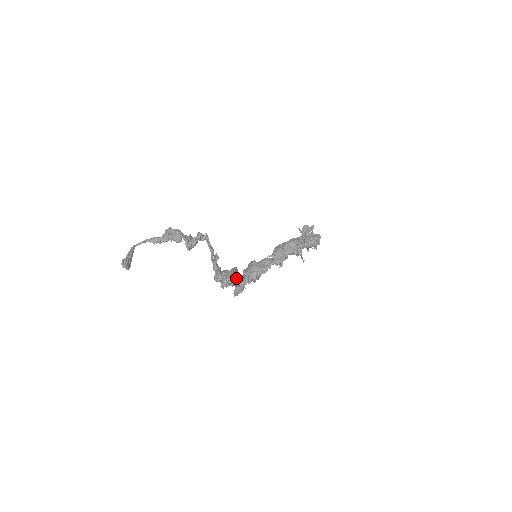
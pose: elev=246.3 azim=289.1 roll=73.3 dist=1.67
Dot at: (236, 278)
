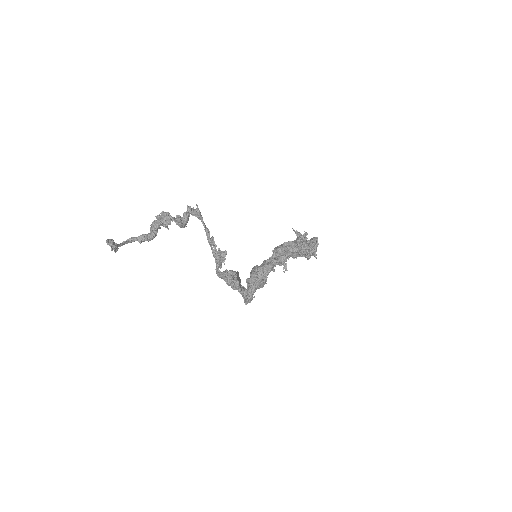
Dot at: occluded
